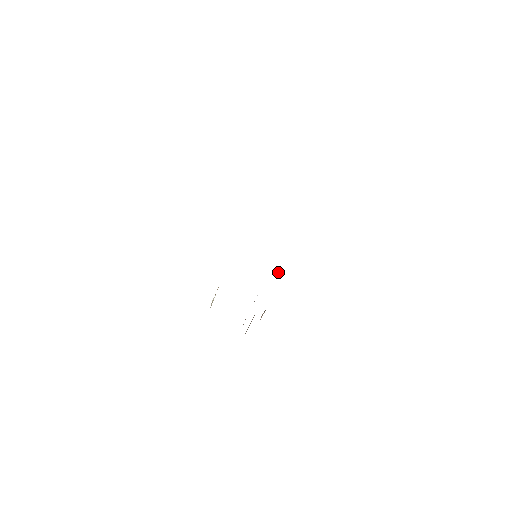
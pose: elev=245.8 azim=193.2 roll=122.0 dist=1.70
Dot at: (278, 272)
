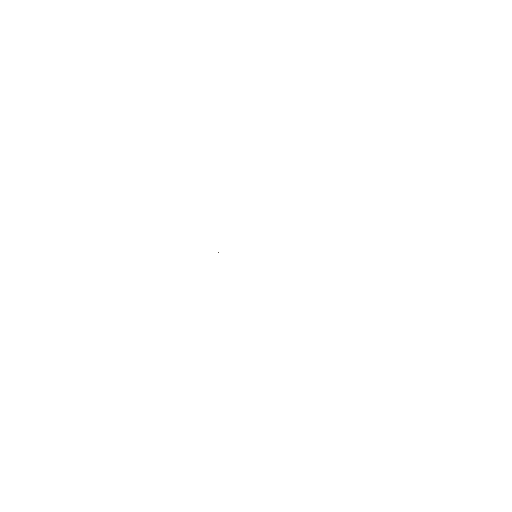
Dot at: occluded
